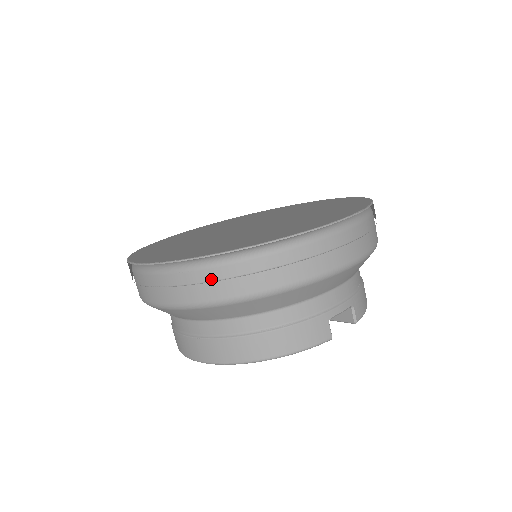
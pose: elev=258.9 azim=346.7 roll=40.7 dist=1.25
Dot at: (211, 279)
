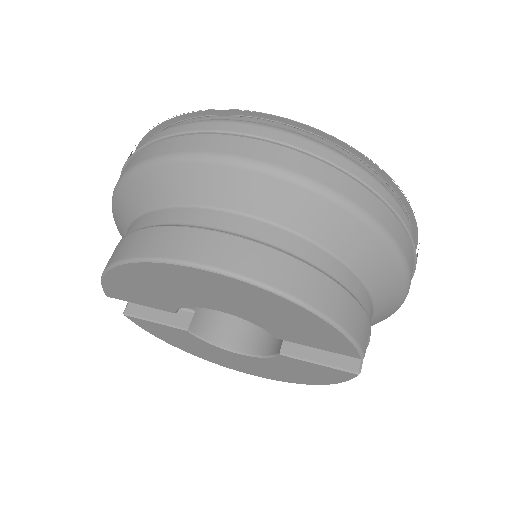
Dot at: (348, 172)
